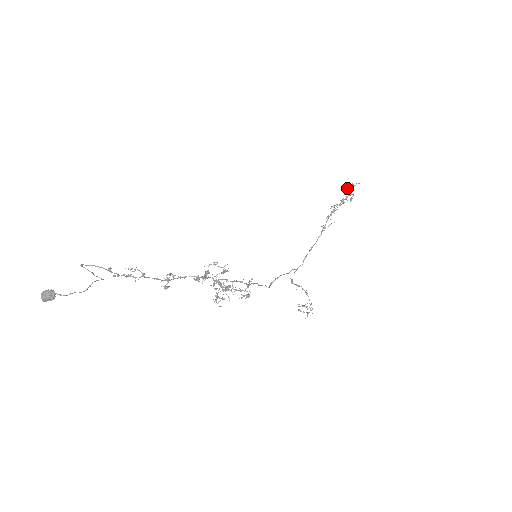
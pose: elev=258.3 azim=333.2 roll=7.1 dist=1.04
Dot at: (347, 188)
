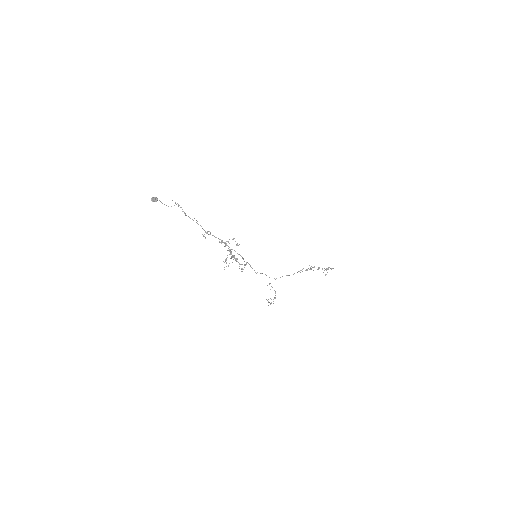
Dot at: occluded
